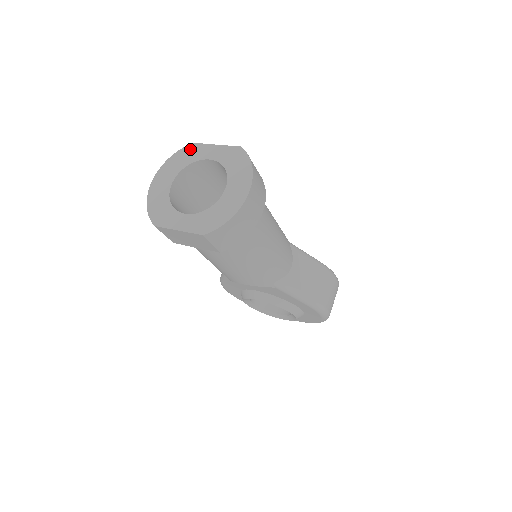
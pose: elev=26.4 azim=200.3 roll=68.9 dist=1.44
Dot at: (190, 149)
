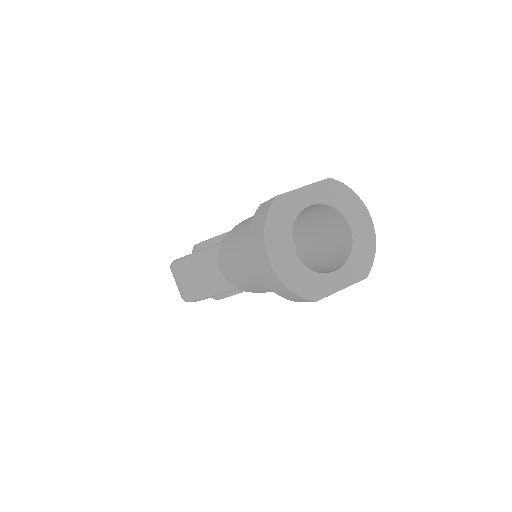
Dot at: (280, 204)
